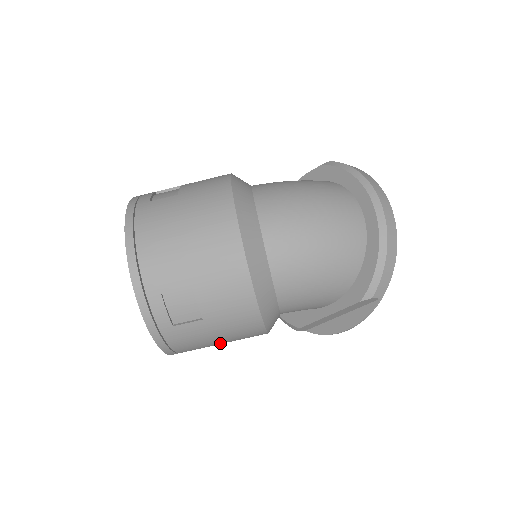
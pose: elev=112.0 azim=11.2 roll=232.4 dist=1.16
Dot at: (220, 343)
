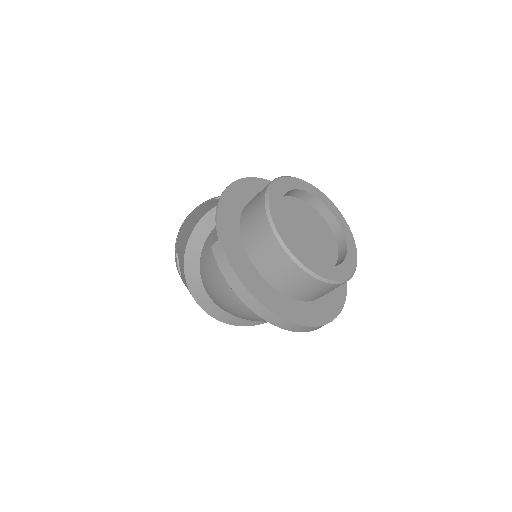
Dot at: occluded
